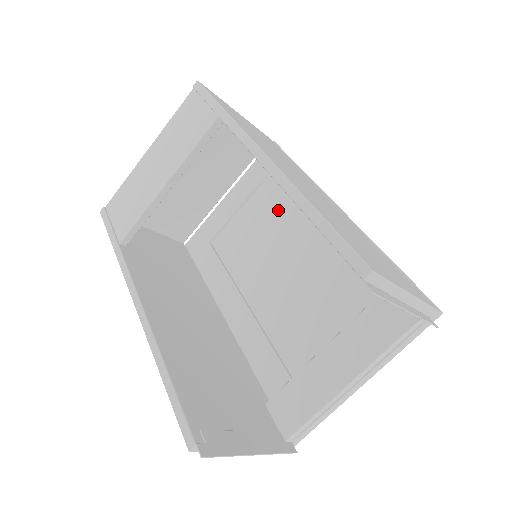
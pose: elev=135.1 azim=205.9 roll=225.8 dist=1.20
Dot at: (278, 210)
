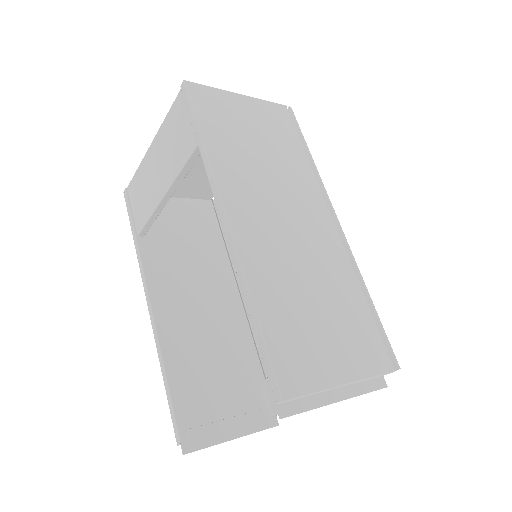
Dot at: occluded
